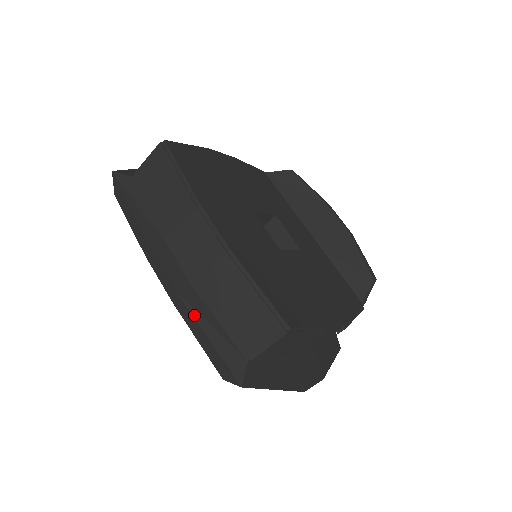
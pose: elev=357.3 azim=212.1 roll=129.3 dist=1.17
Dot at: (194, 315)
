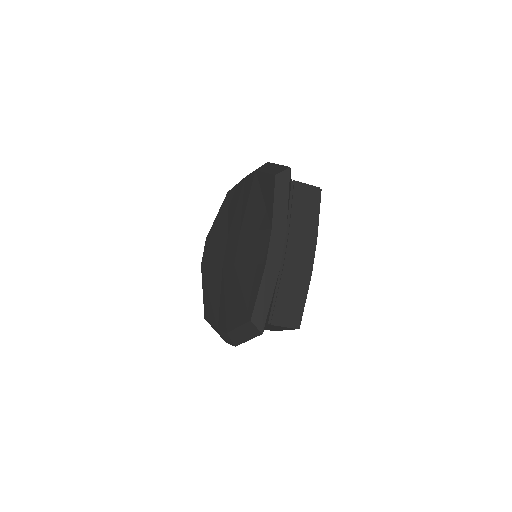
Dot at: (276, 284)
